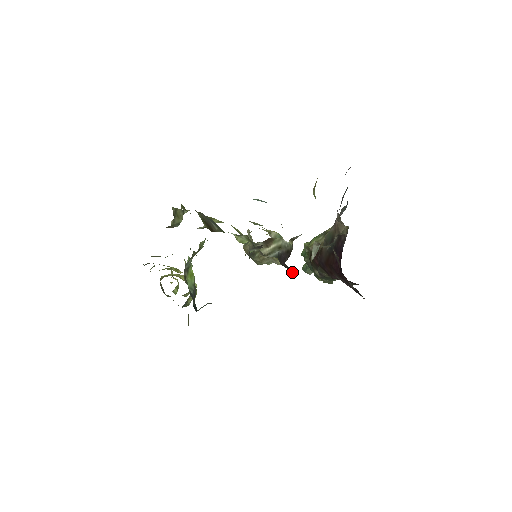
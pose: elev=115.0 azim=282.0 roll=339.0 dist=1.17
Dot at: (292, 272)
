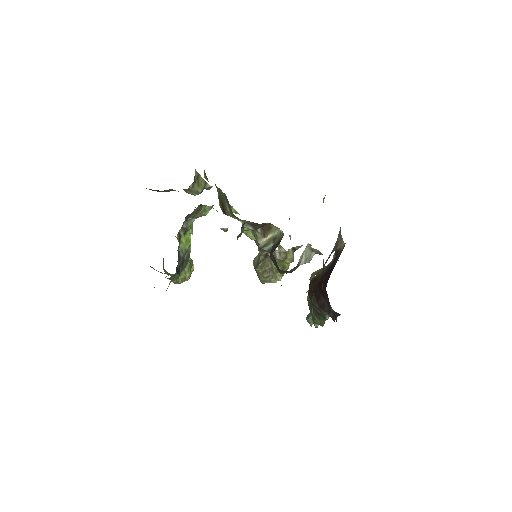
Dot at: (279, 271)
